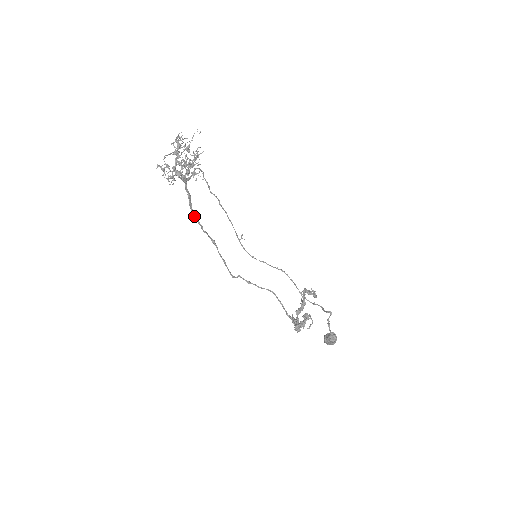
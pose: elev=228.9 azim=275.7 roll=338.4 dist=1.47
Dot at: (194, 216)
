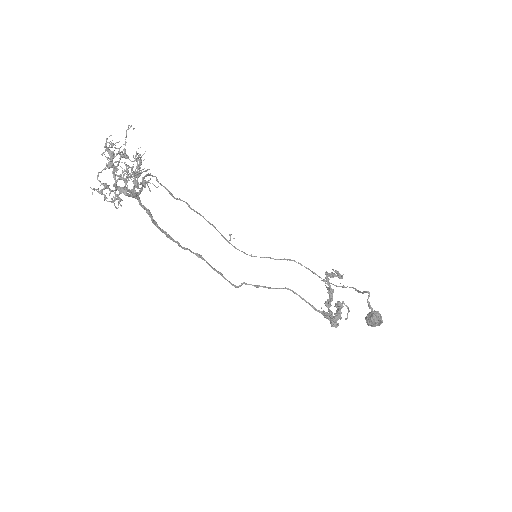
Dot at: occluded
